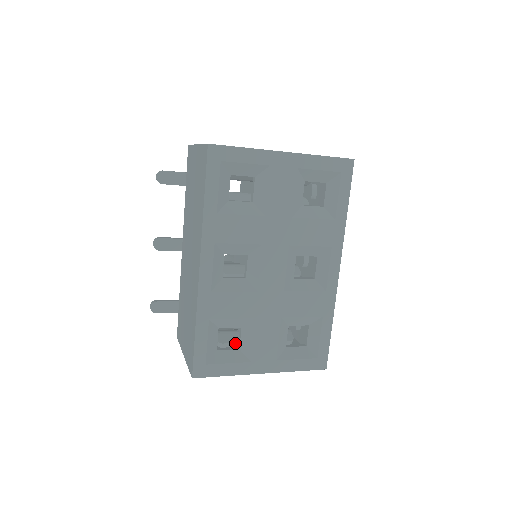
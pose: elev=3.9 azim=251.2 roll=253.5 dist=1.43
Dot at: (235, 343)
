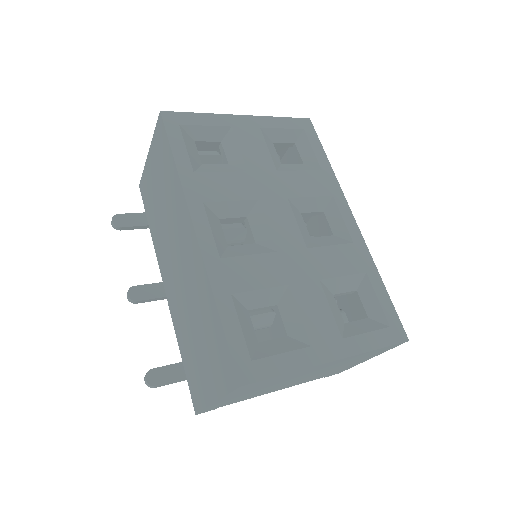
Dot at: occluded
